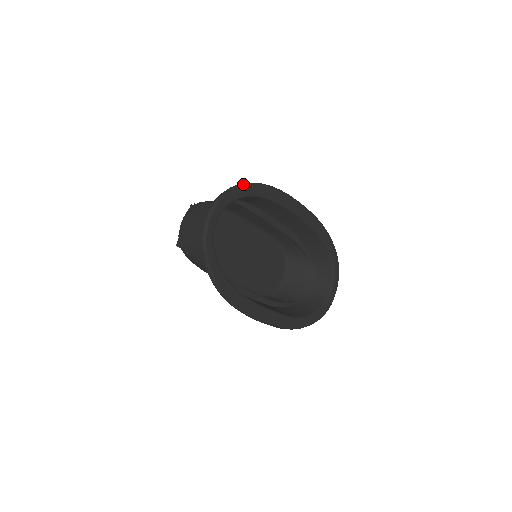
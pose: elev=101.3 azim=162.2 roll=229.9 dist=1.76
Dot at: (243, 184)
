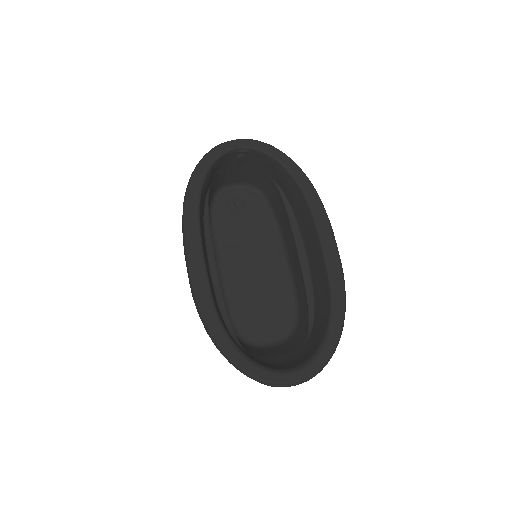
Dot at: (291, 159)
